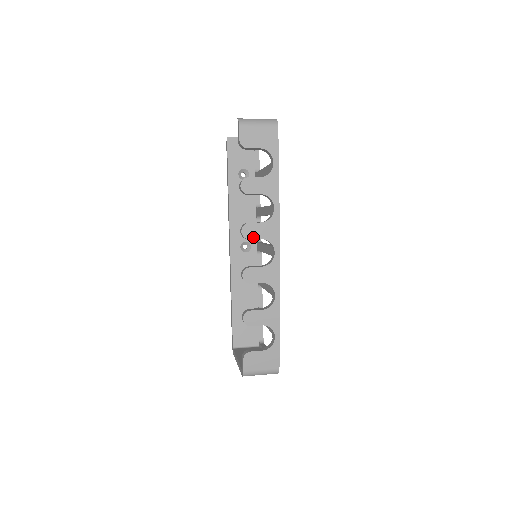
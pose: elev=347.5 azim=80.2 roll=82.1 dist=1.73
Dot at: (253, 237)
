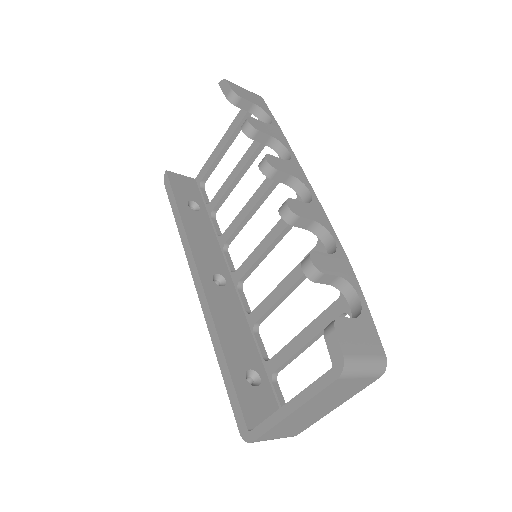
Dot at: (281, 169)
